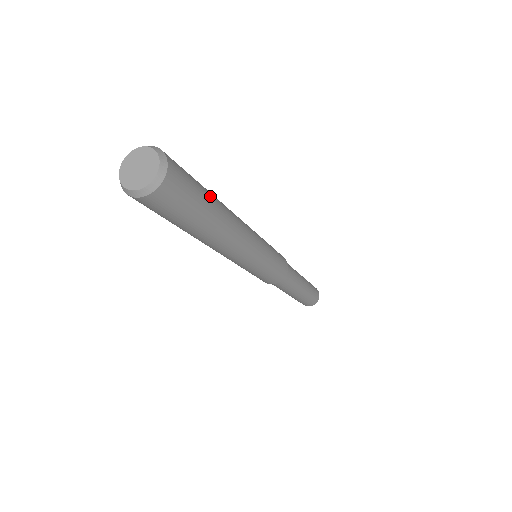
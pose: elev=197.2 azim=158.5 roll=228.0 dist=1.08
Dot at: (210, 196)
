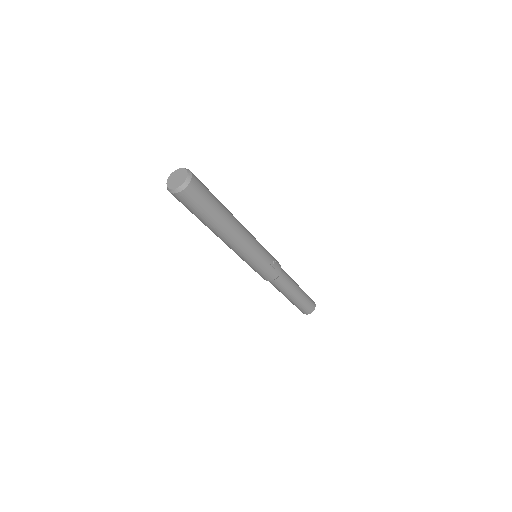
Dot at: (216, 211)
